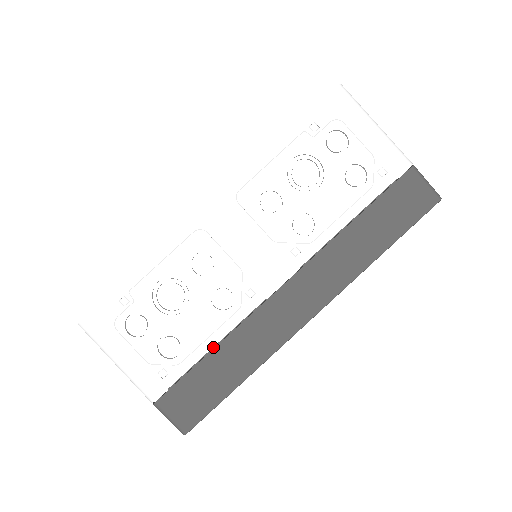
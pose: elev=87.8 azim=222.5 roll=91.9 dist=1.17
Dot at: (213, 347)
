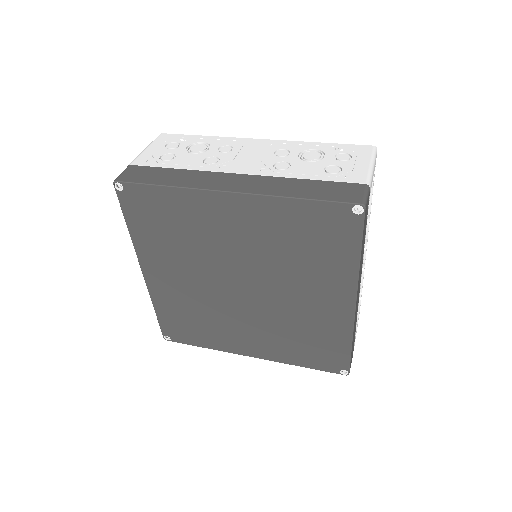
Dot at: (178, 170)
